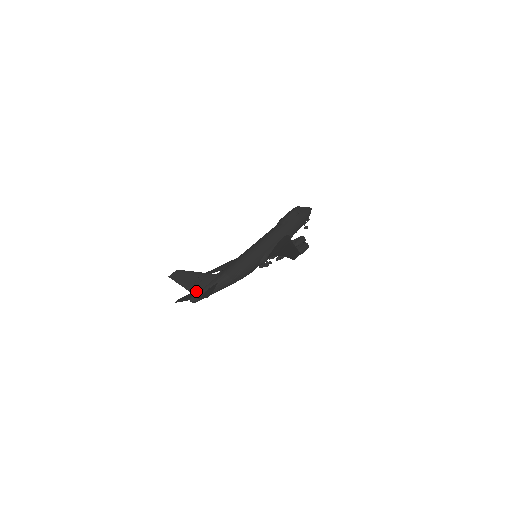
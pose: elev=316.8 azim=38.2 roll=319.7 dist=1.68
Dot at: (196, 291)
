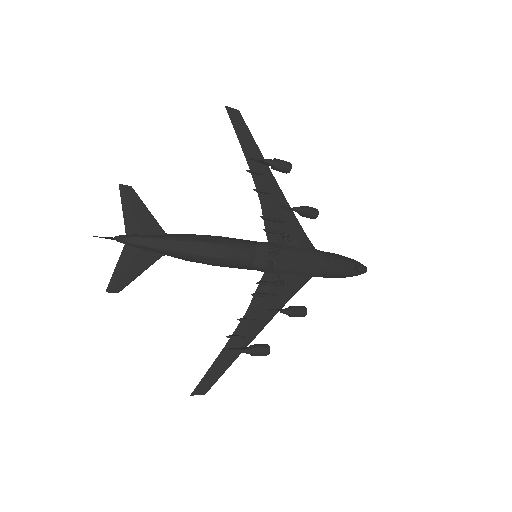
Dot at: occluded
